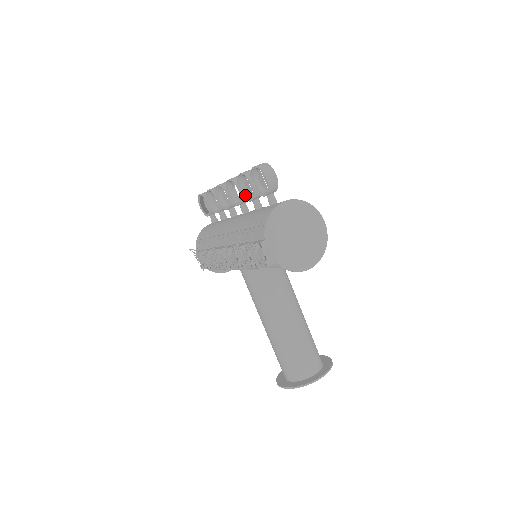
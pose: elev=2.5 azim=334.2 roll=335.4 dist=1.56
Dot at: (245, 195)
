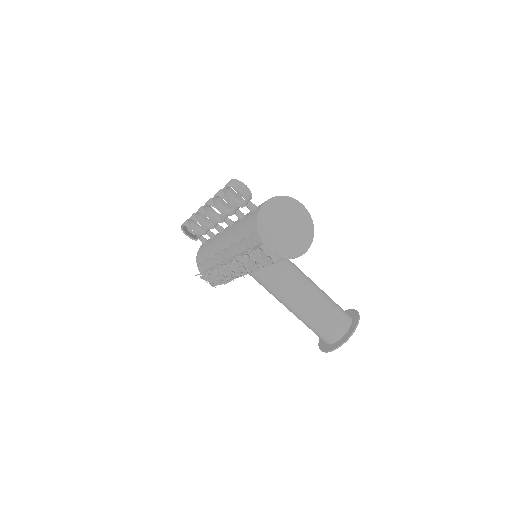
Dot at: (225, 212)
